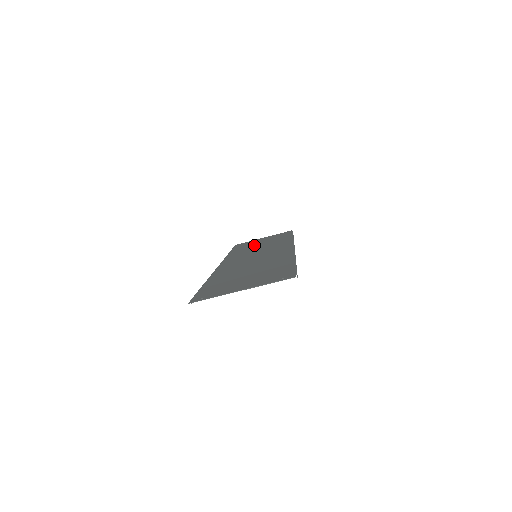
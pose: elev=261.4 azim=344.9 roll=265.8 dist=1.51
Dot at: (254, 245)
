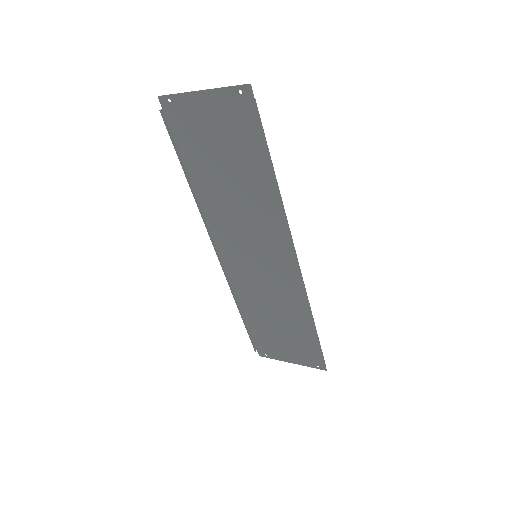
Dot at: (272, 323)
